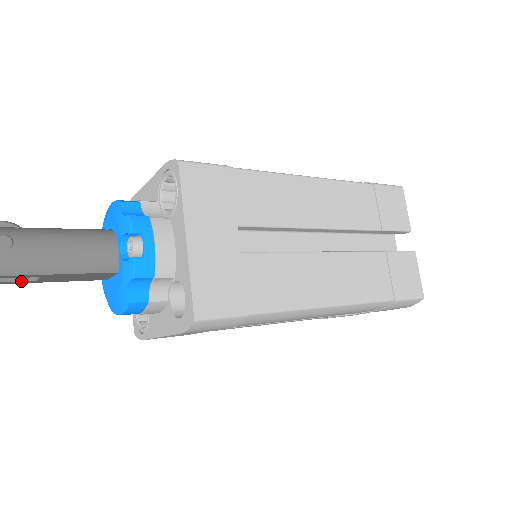
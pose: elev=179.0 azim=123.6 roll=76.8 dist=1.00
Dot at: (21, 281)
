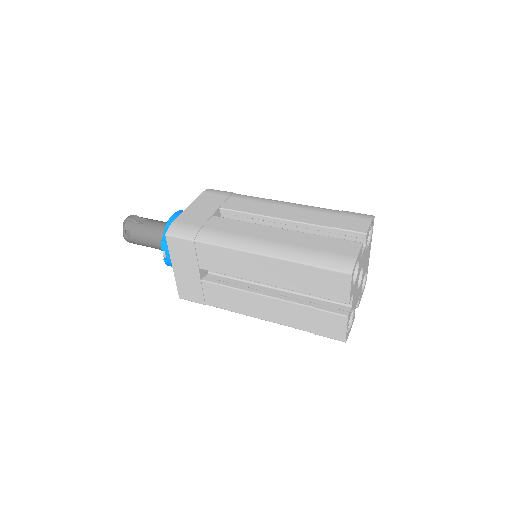
Dot at: occluded
